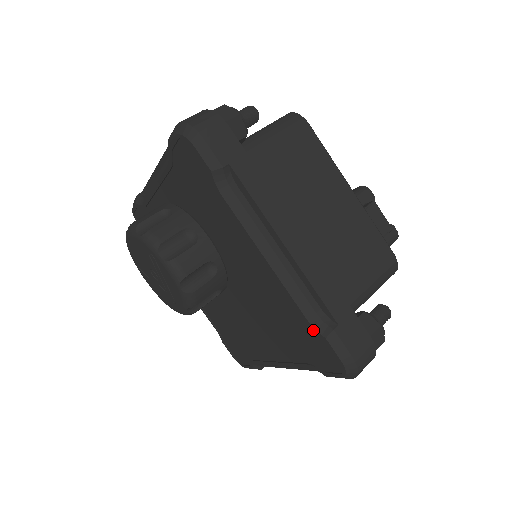
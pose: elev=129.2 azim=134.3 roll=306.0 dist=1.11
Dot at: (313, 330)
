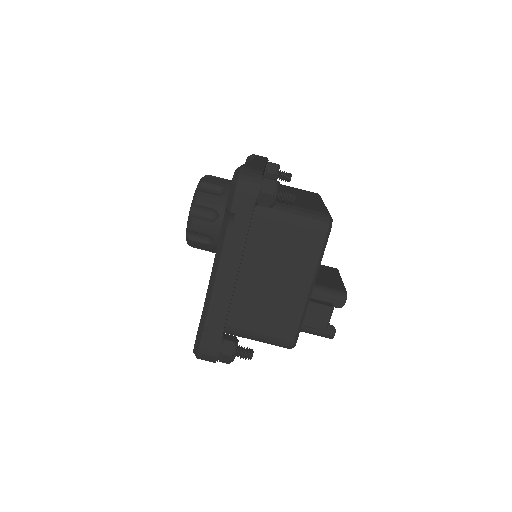
Dot at: (201, 319)
